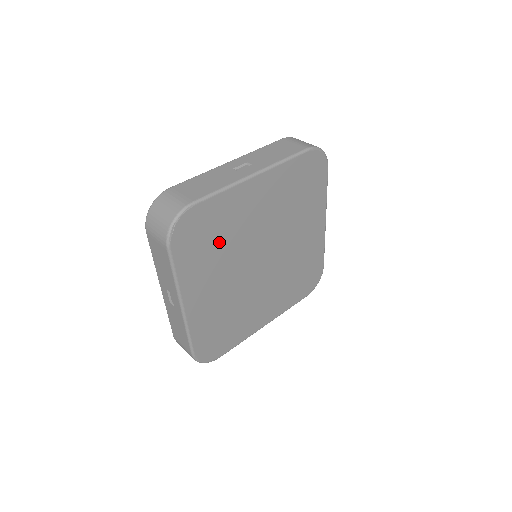
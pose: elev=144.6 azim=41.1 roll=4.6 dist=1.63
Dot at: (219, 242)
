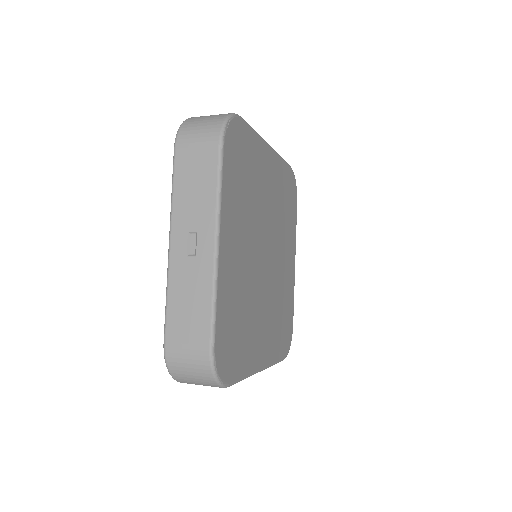
Dot at: (248, 188)
